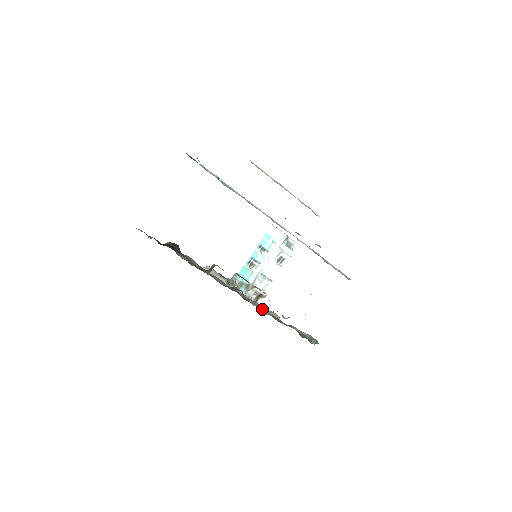
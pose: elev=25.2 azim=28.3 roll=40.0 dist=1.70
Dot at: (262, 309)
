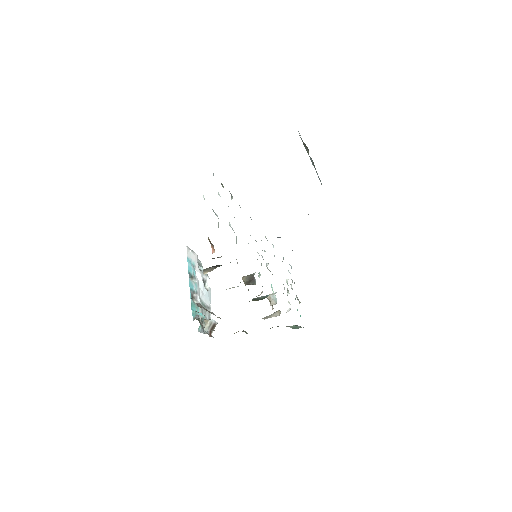
Dot at: occluded
